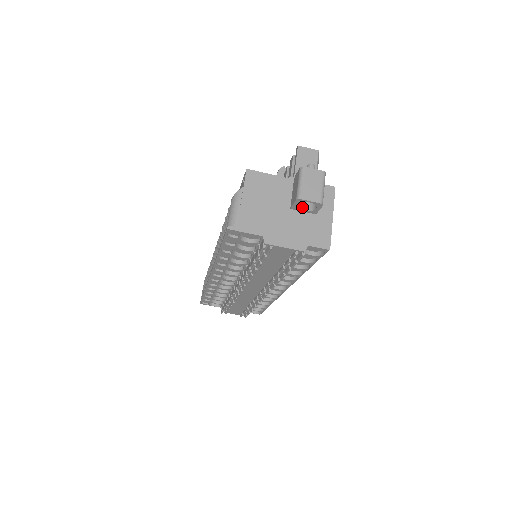
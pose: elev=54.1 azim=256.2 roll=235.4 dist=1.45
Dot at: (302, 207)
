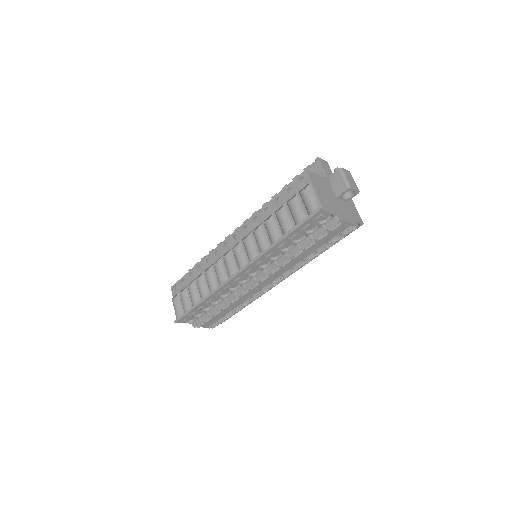
Dot at: (342, 196)
